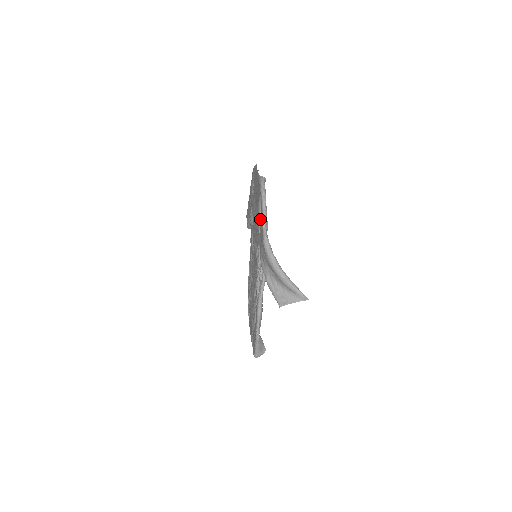
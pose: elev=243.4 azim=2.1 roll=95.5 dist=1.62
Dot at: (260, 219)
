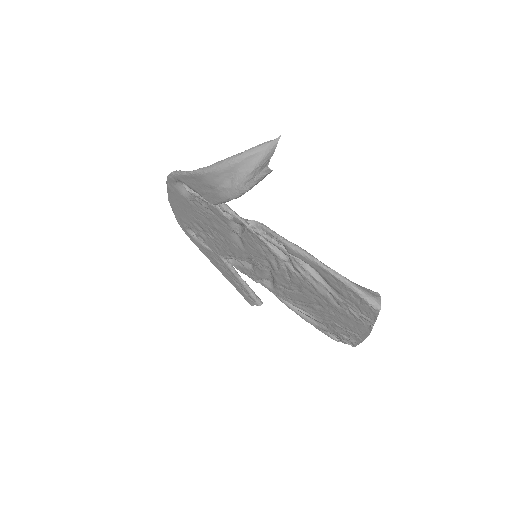
Dot at: (195, 194)
